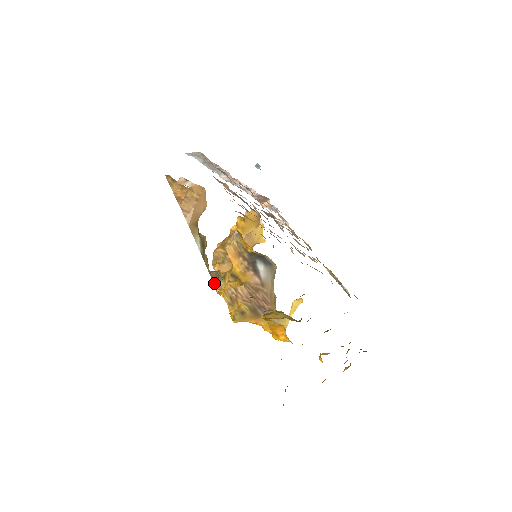
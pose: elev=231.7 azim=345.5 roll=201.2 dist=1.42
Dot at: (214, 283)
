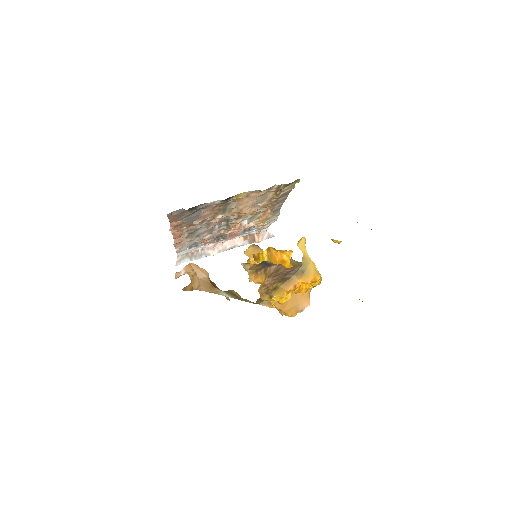
Dot at: (262, 305)
